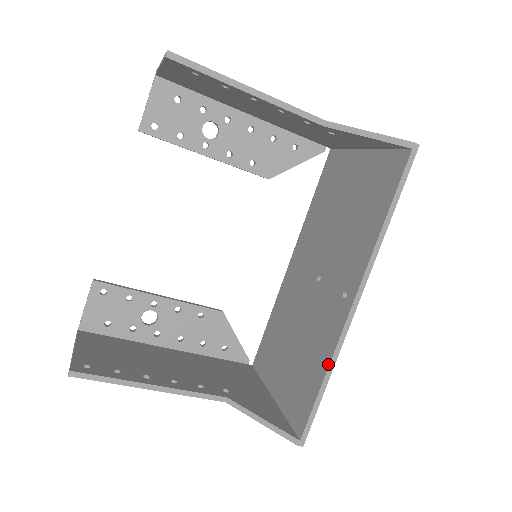
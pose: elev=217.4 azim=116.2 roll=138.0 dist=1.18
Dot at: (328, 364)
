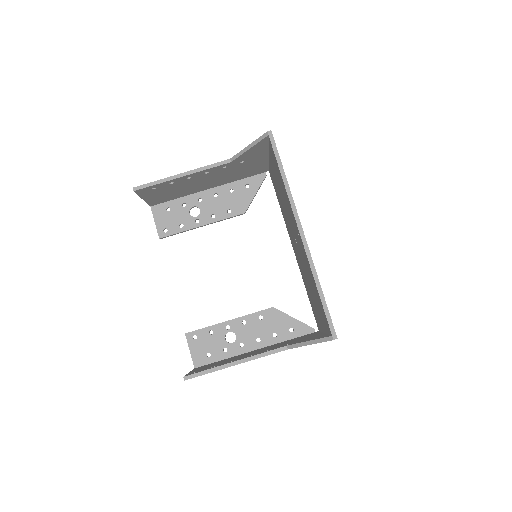
Dot at: (313, 278)
